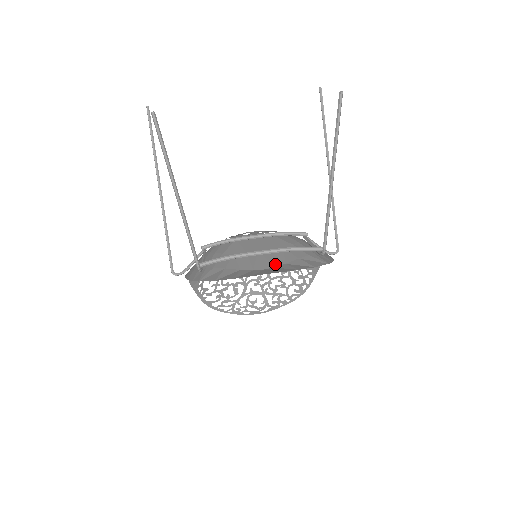
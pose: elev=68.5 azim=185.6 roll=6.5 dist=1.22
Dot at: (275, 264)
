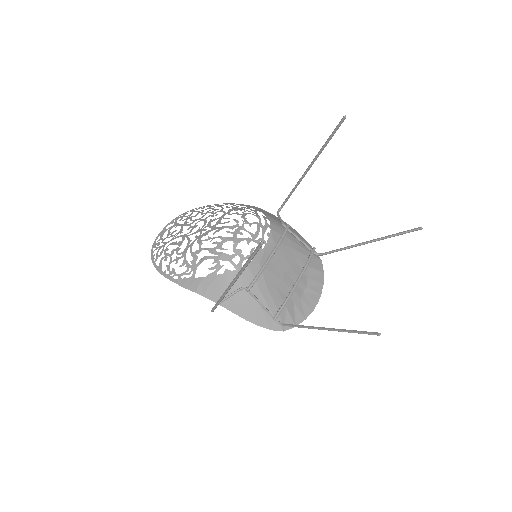
Dot at: (305, 283)
